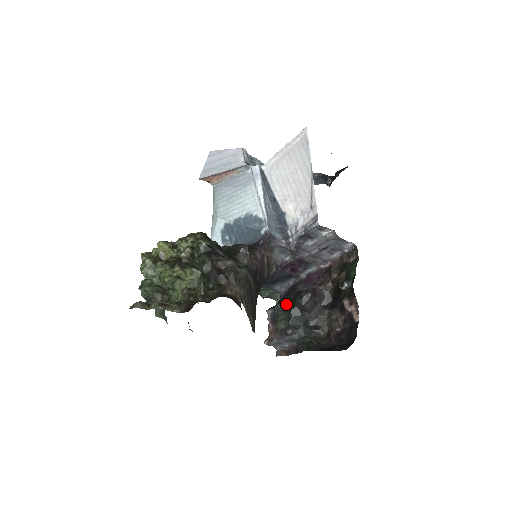
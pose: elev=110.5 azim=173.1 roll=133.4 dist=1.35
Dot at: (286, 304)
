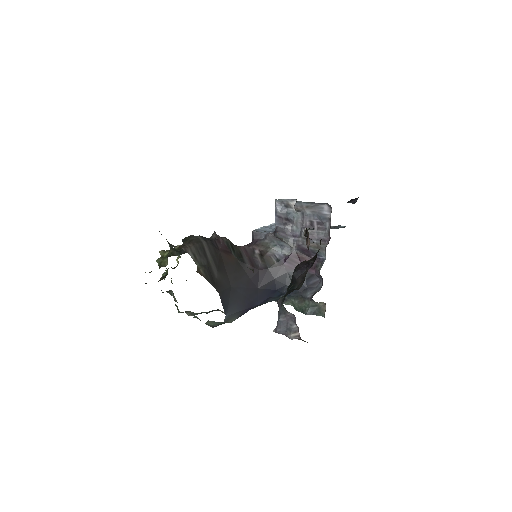
Dot at: occluded
